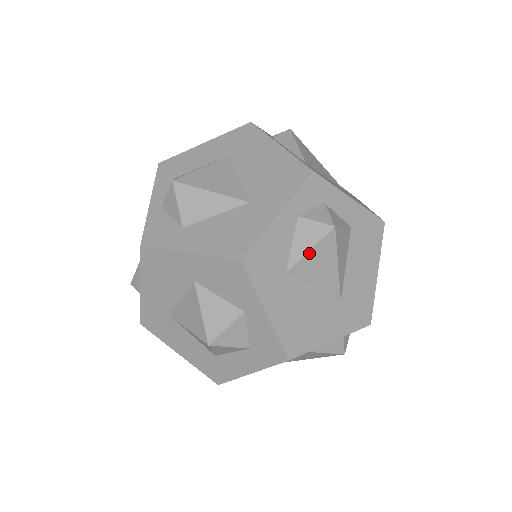
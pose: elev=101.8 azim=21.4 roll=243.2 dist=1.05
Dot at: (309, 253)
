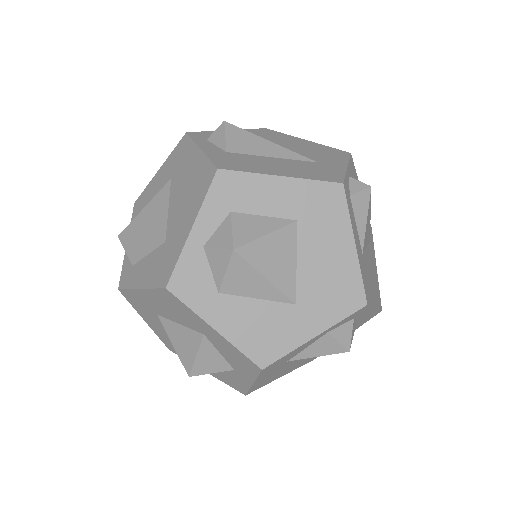
Dot at: occluded
